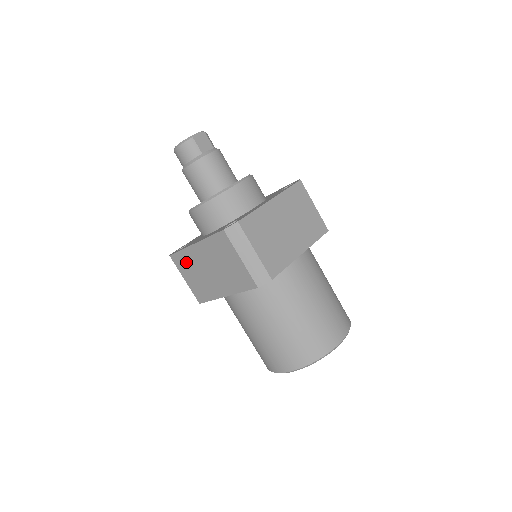
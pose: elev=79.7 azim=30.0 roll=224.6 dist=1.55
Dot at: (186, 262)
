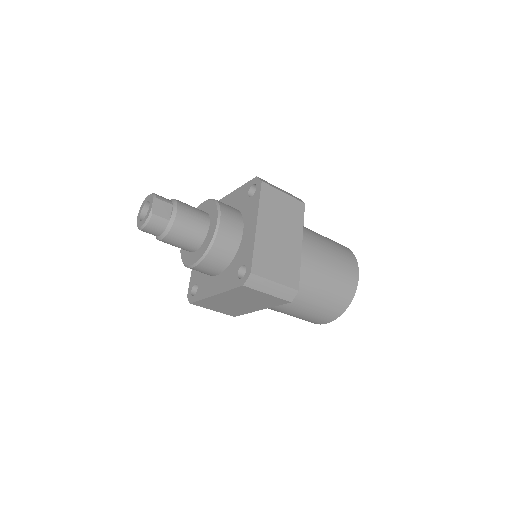
Dot at: (210, 304)
